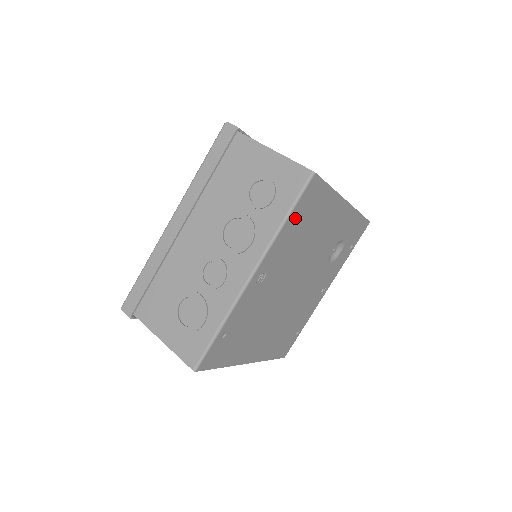
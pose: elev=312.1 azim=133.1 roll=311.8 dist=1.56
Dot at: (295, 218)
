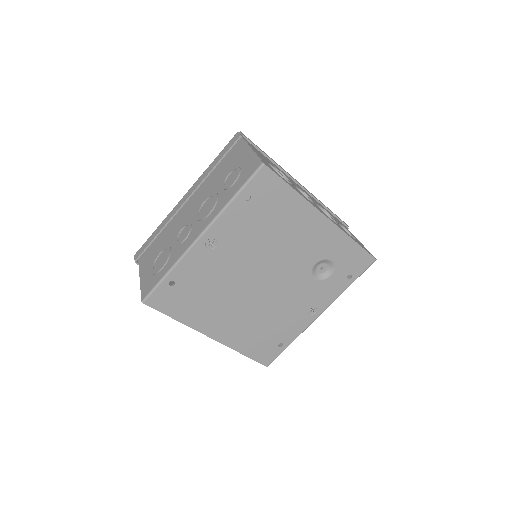
Dot at: (246, 201)
